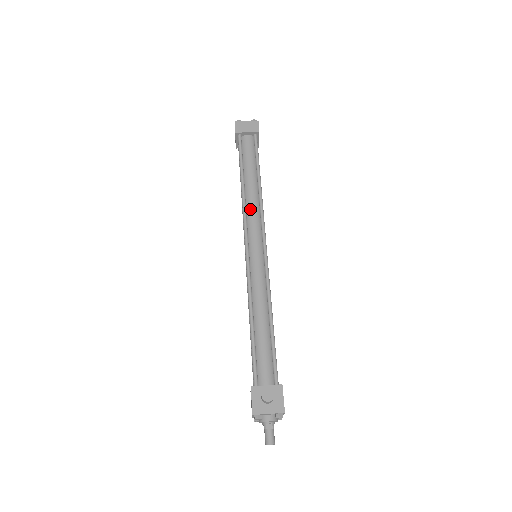
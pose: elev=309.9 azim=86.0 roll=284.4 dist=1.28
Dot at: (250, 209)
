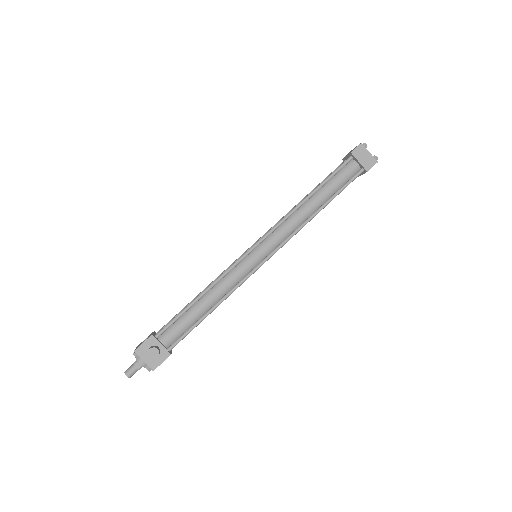
Dot at: (290, 221)
